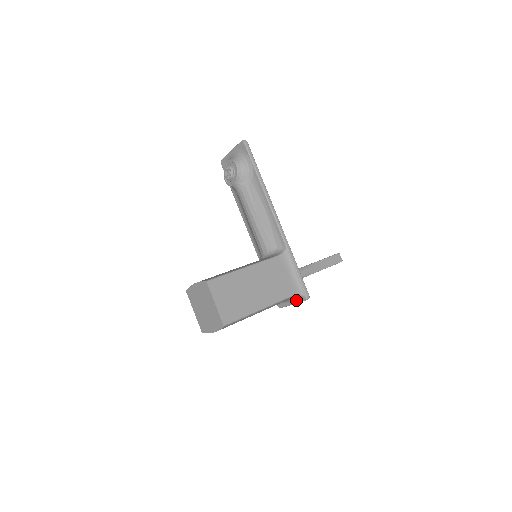
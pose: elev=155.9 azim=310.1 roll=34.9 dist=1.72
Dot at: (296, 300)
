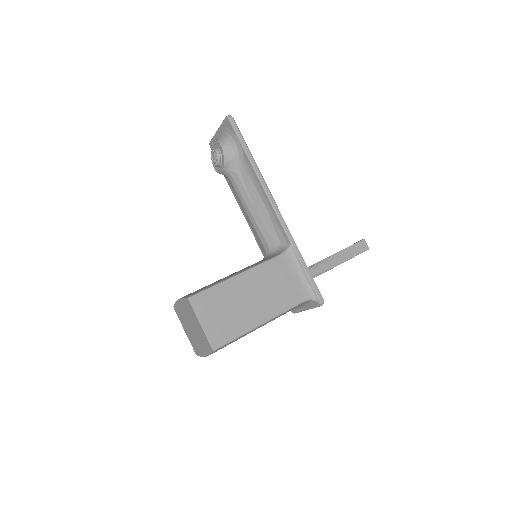
Dot at: (309, 305)
